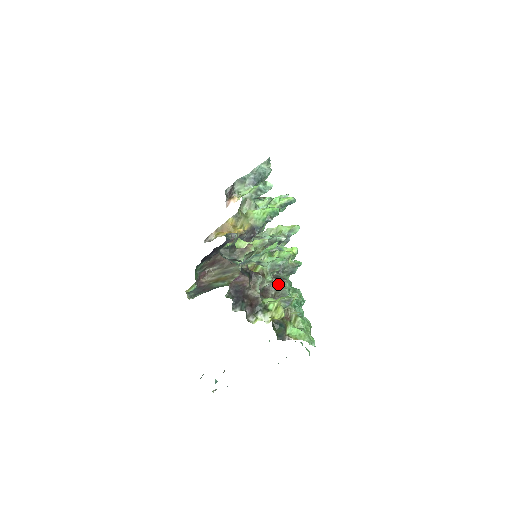
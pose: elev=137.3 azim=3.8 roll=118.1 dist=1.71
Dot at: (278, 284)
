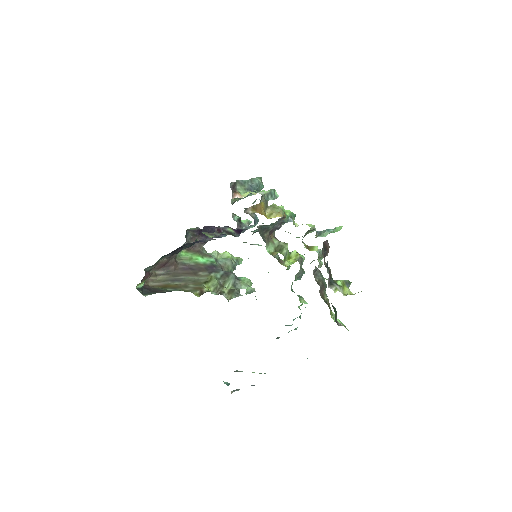
Dot at: (318, 273)
